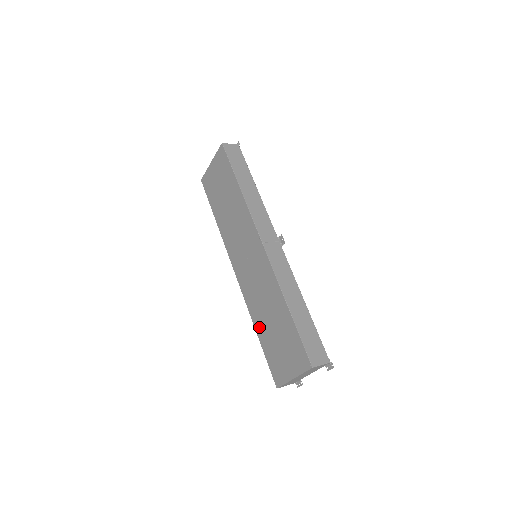
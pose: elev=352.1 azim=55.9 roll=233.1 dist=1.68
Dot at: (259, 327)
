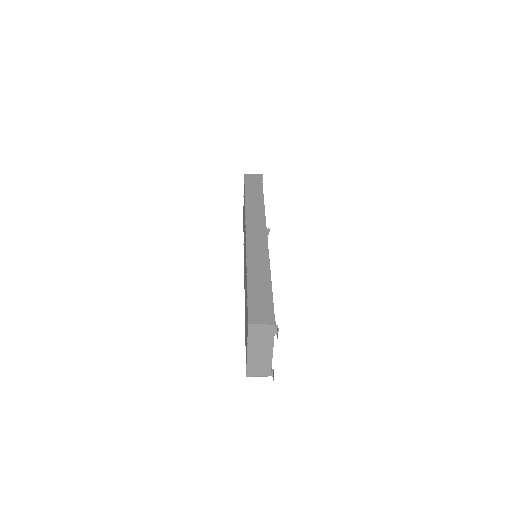
Dot at: occluded
